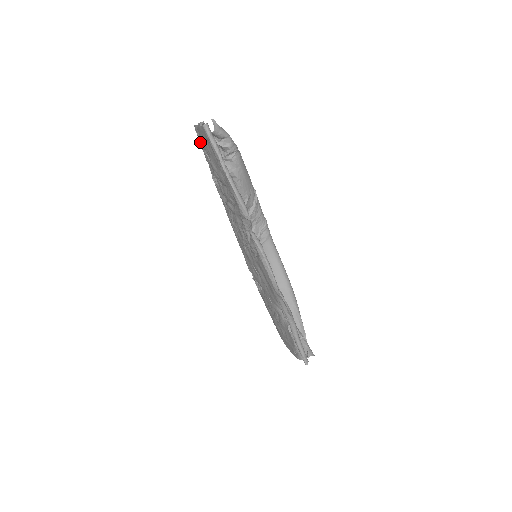
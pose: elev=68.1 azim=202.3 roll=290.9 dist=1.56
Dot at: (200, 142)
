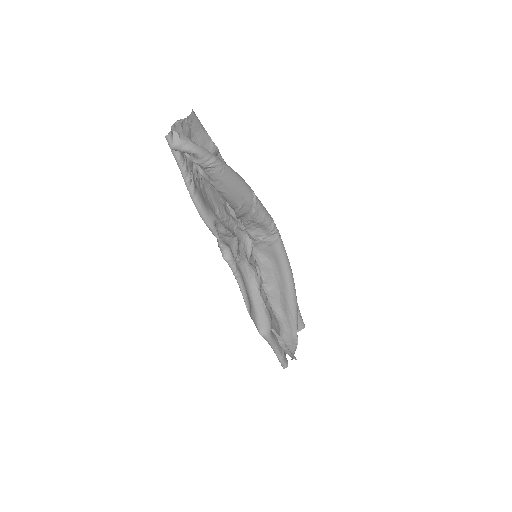
Dot at: occluded
